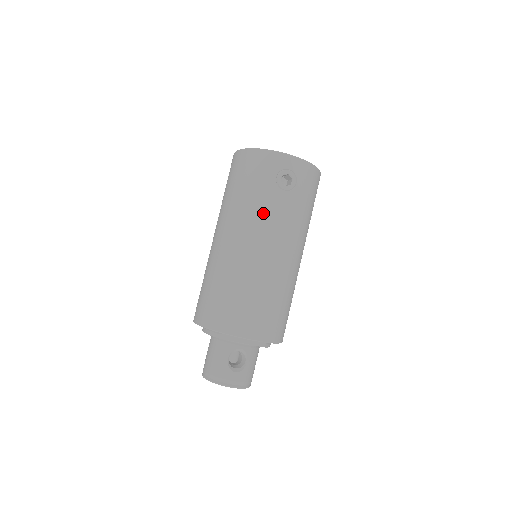
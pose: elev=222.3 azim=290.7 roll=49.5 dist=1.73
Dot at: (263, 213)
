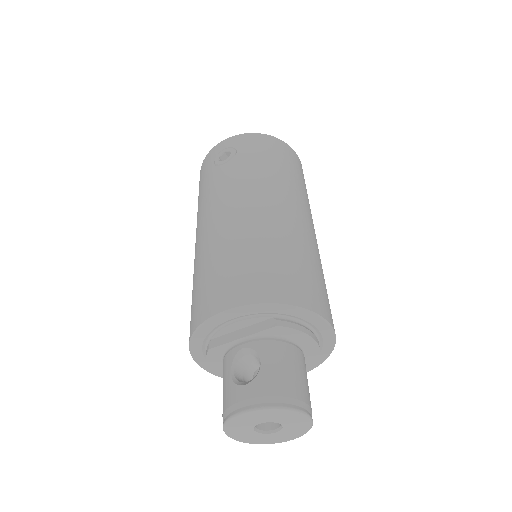
Dot at: (210, 194)
